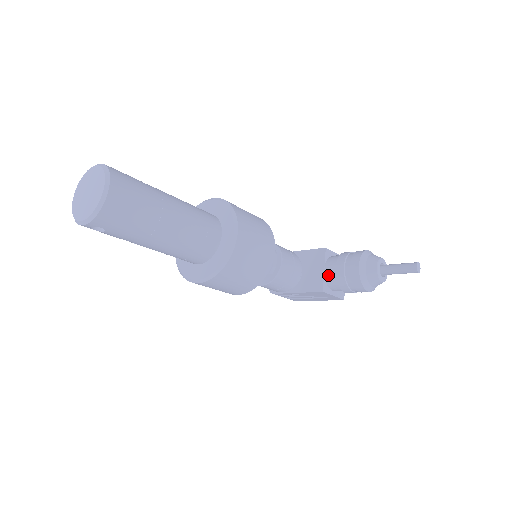
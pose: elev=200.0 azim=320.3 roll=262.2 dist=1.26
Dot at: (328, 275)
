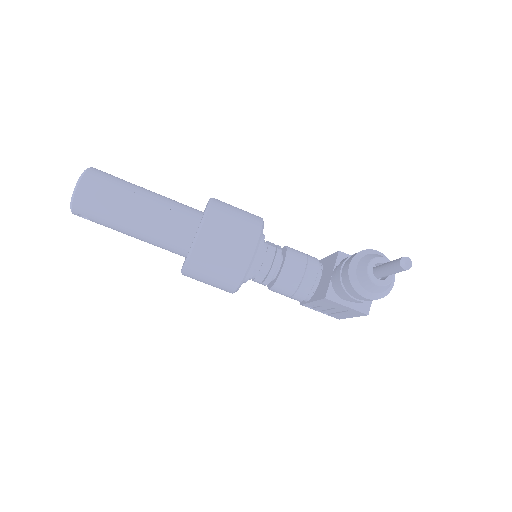
Dot at: (333, 280)
